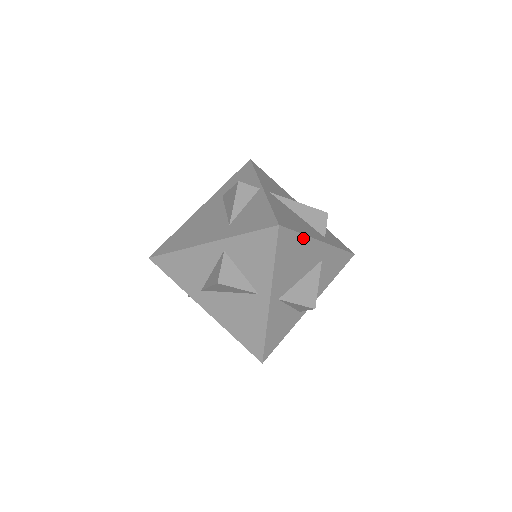
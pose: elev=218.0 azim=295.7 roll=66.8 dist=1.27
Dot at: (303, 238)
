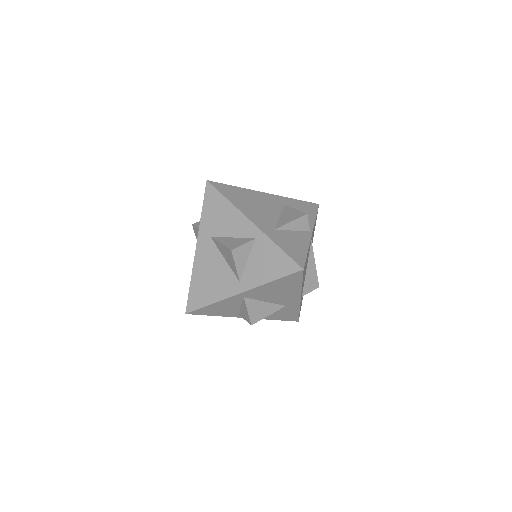
Dot at: (299, 287)
